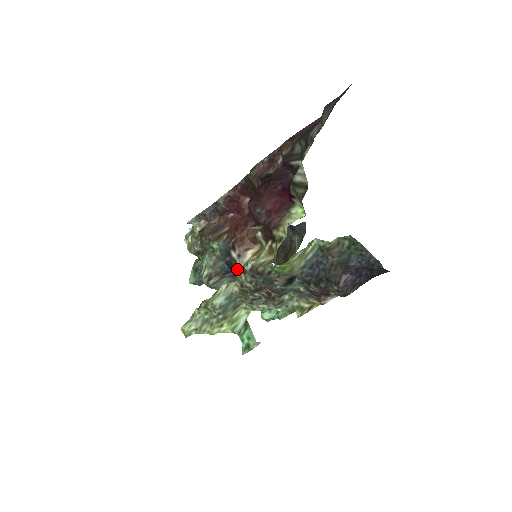
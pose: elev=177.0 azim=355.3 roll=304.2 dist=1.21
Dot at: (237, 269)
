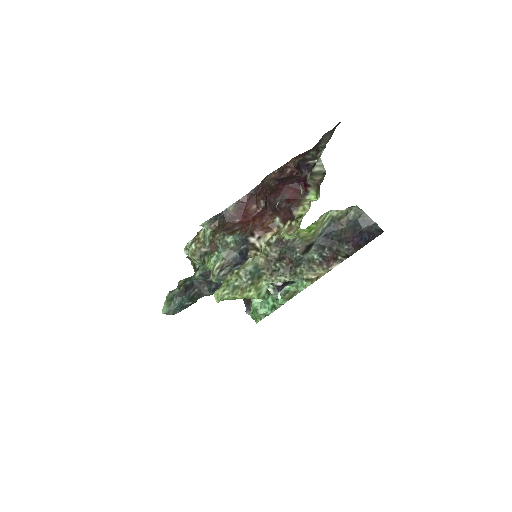
Dot at: (254, 252)
